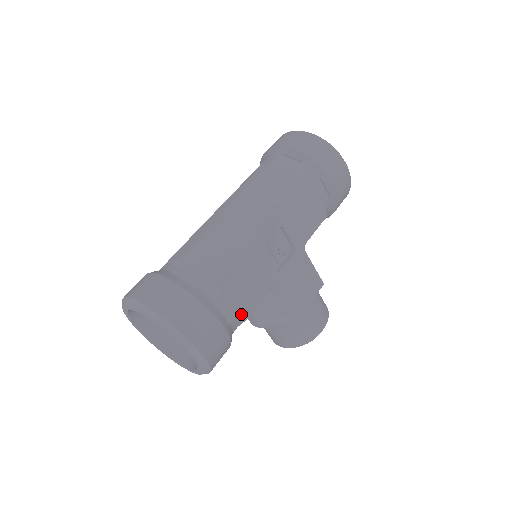
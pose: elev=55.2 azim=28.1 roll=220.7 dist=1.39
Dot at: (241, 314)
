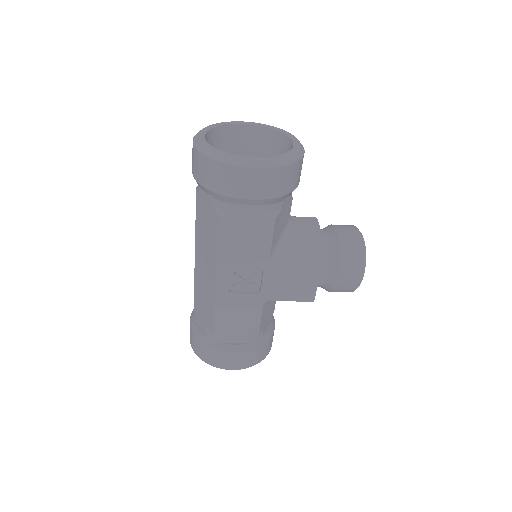
Dot at: (251, 333)
